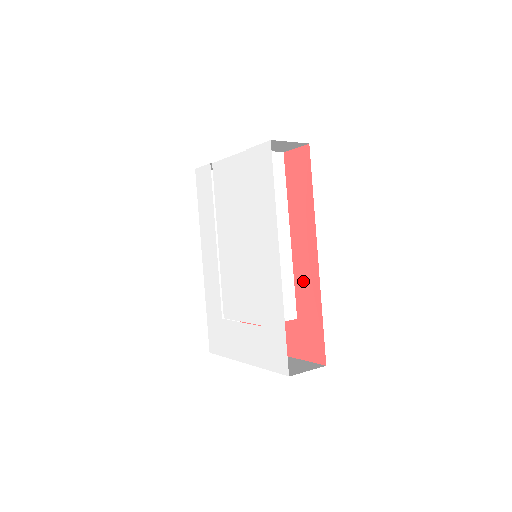
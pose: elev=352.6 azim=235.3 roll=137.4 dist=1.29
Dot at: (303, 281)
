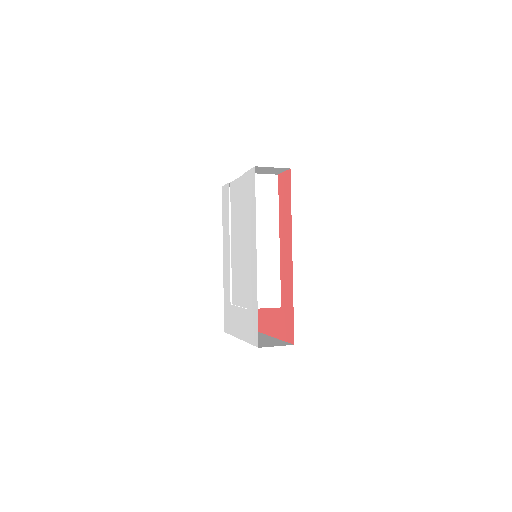
Dot at: (285, 277)
